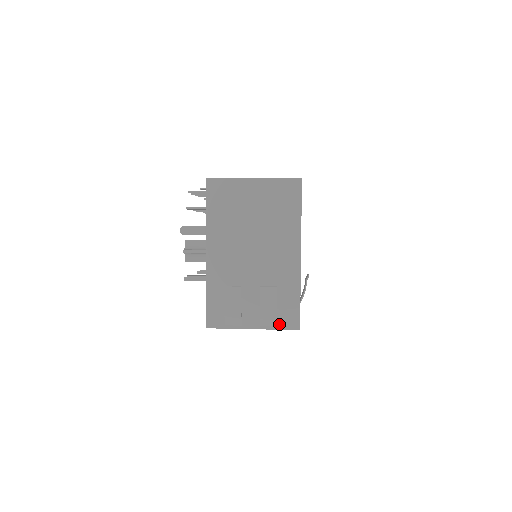
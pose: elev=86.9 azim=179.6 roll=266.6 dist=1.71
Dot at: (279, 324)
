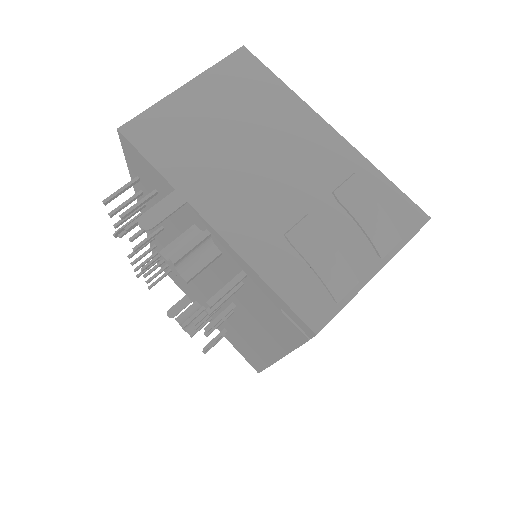
Dot at: (400, 234)
